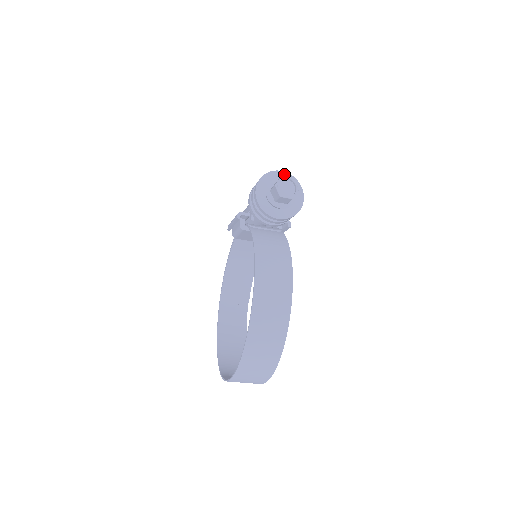
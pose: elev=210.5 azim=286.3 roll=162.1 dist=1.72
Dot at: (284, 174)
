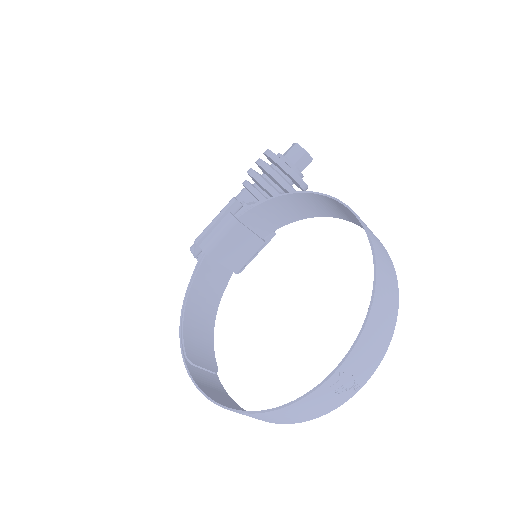
Dot at: occluded
